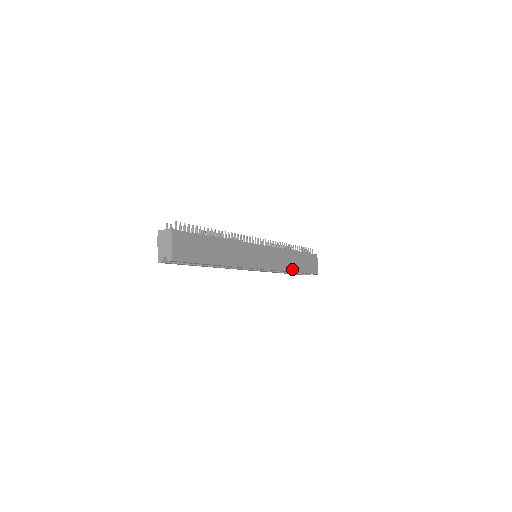
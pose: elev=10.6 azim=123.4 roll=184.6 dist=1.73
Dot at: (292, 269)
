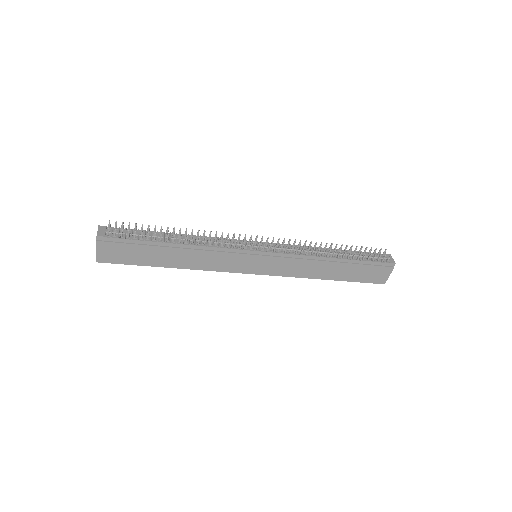
Dot at: (320, 276)
